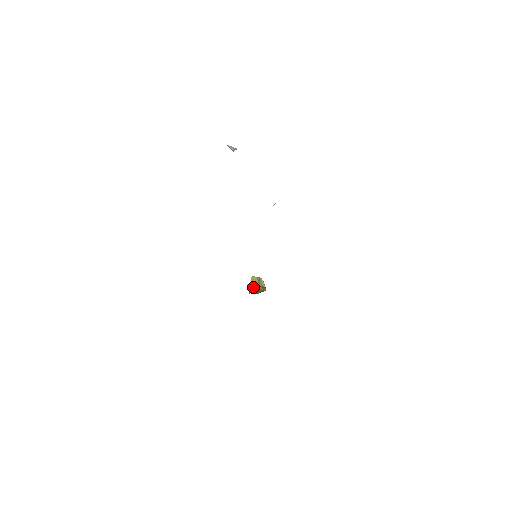
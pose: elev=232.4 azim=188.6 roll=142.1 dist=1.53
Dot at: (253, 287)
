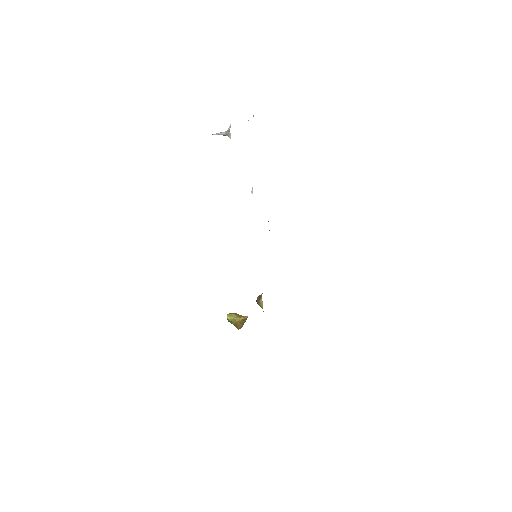
Dot at: (261, 296)
